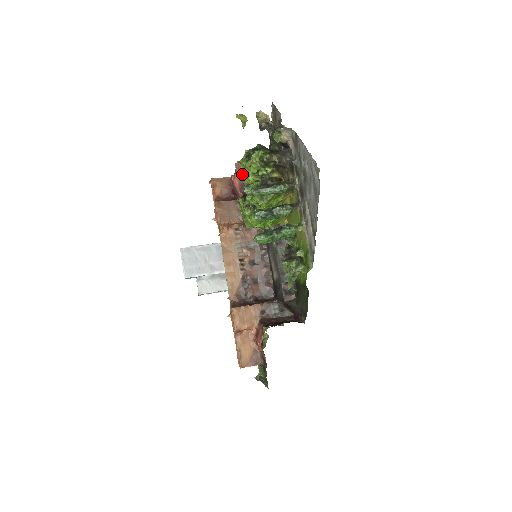
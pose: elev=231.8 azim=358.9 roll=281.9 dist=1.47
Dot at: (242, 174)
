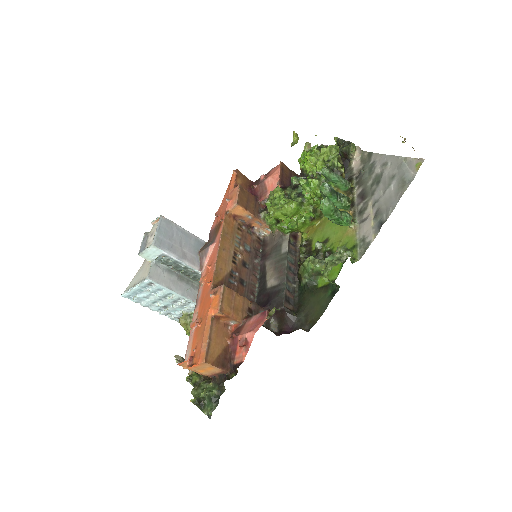
Dot at: (311, 156)
